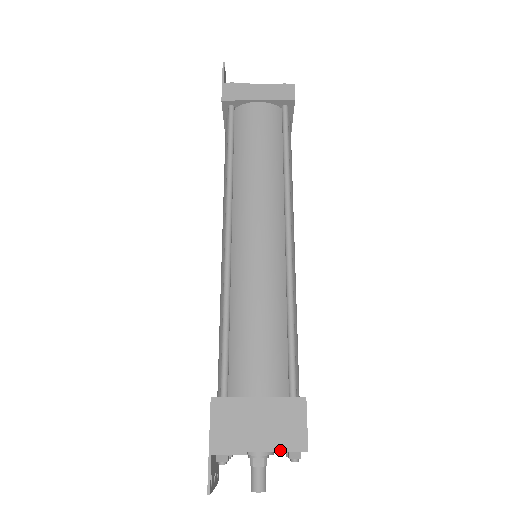
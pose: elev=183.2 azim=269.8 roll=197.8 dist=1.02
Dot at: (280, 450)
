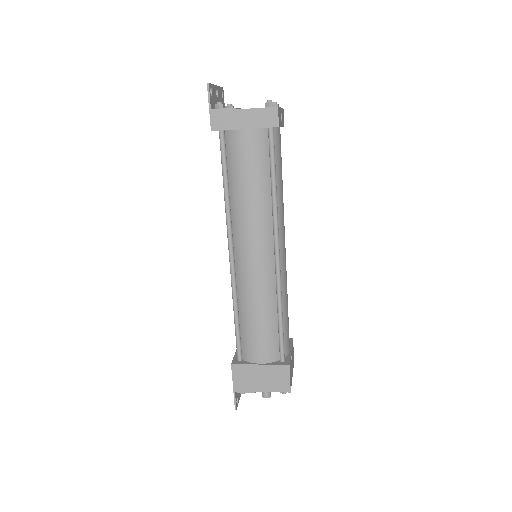
Dot at: (274, 391)
